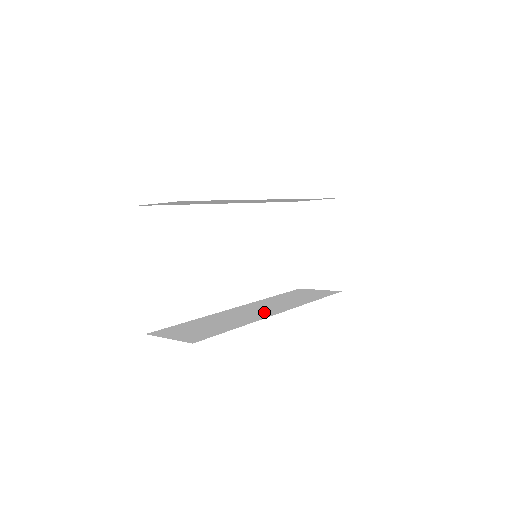
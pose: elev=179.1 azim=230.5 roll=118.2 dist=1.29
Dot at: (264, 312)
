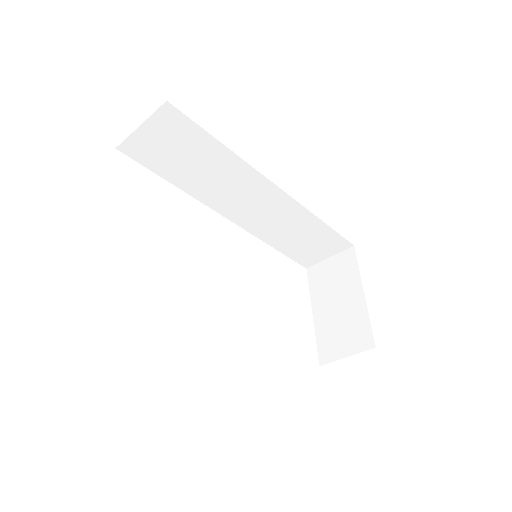
Dot at: occluded
